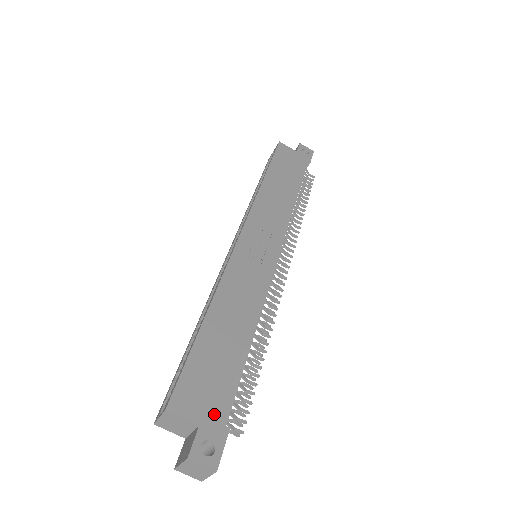
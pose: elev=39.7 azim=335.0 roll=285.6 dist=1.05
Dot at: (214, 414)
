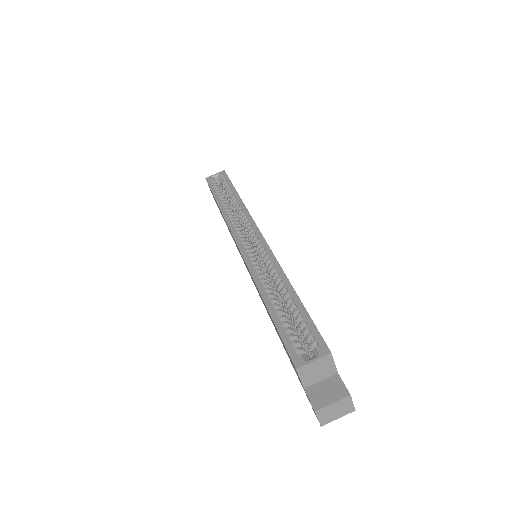
Dot at: occluded
